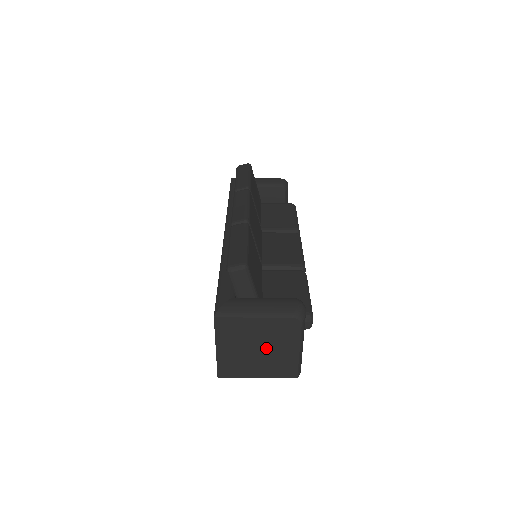
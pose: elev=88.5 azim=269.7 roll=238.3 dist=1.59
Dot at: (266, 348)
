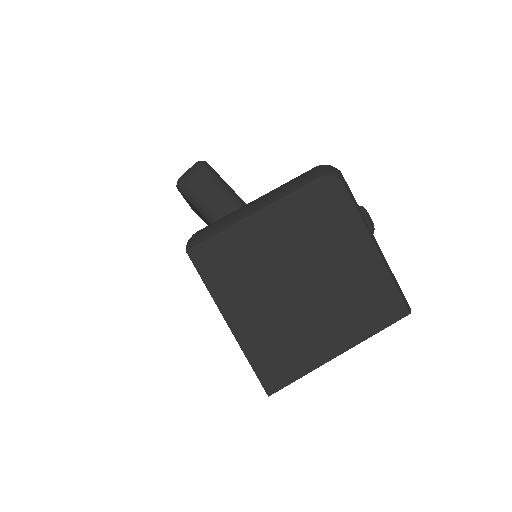
Dot at: (314, 272)
